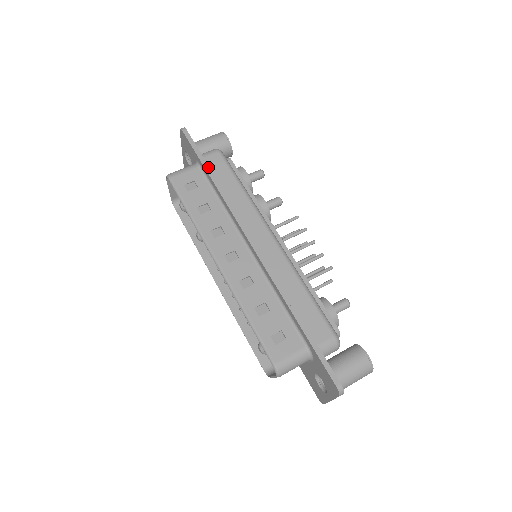
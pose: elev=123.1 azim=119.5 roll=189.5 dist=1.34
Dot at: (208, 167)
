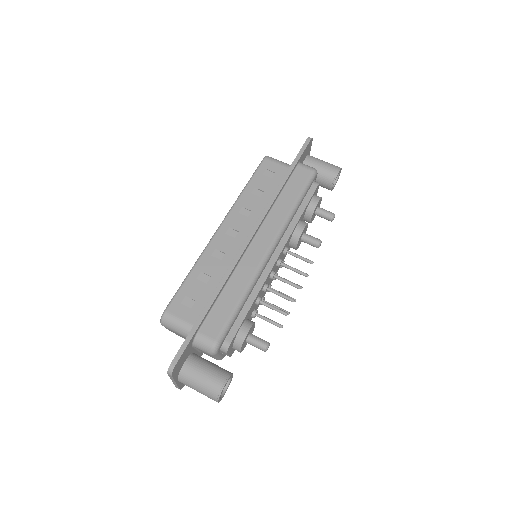
Dot at: (291, 171)
